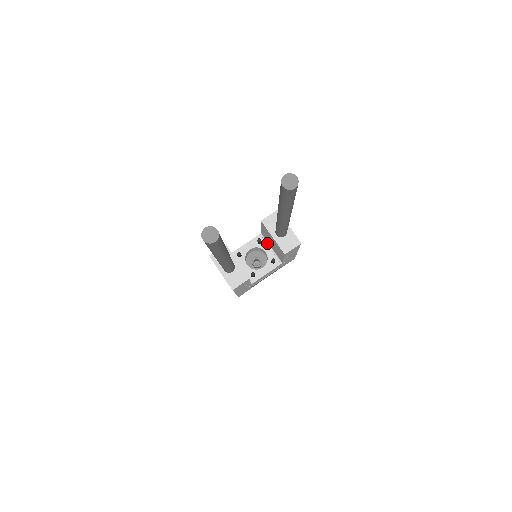
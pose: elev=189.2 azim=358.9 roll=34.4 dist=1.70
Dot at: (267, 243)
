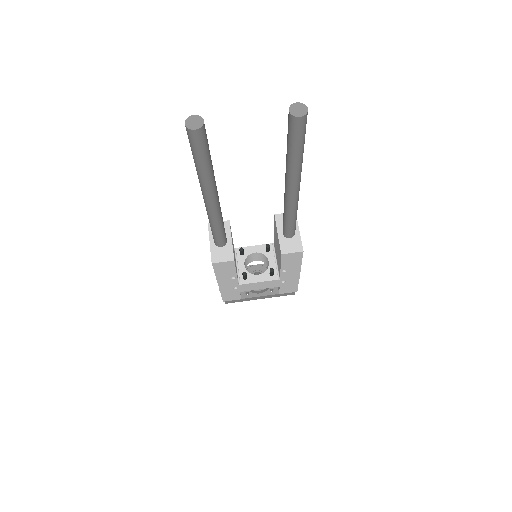
Dot at: (275, 254)
